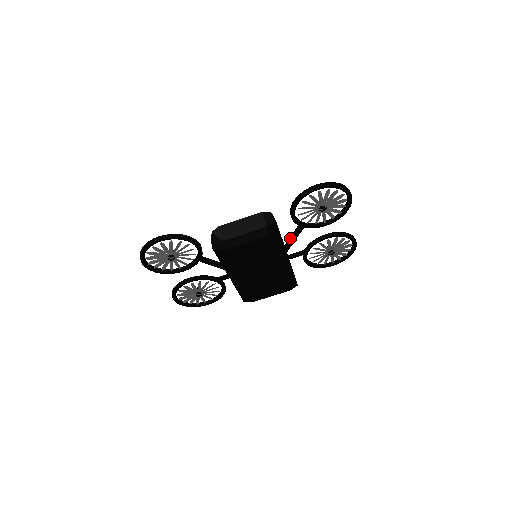
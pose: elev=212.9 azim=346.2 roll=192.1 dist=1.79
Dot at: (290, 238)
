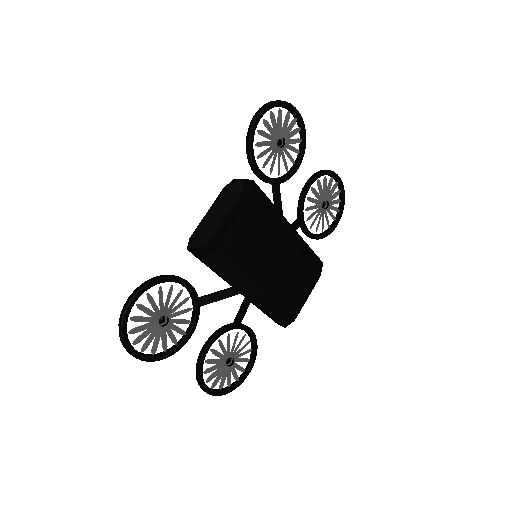
Dot at: (274, 204)
